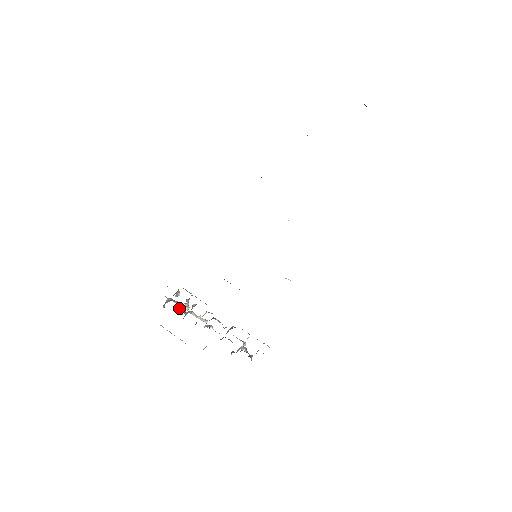
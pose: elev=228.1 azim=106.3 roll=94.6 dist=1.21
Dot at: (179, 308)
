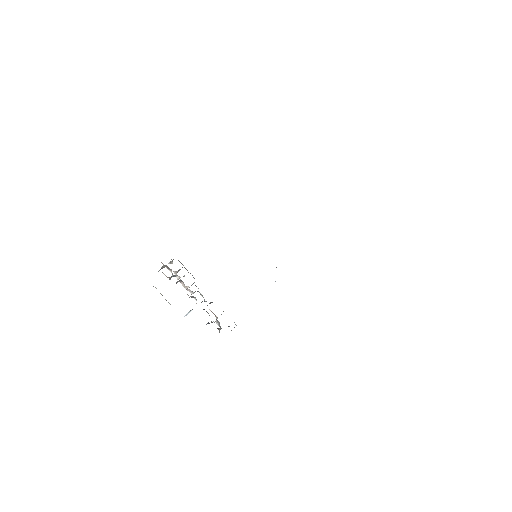
Dot at: (172, 276)
